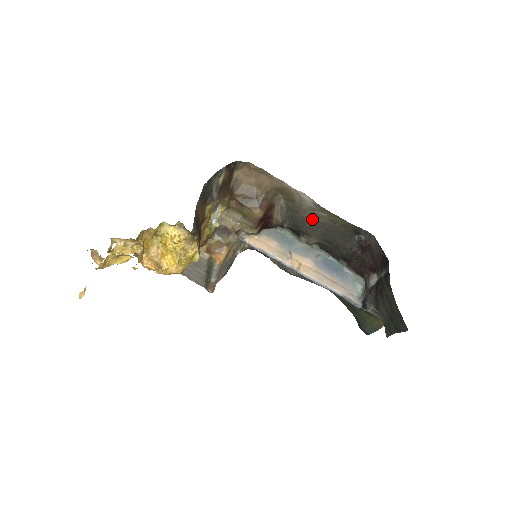
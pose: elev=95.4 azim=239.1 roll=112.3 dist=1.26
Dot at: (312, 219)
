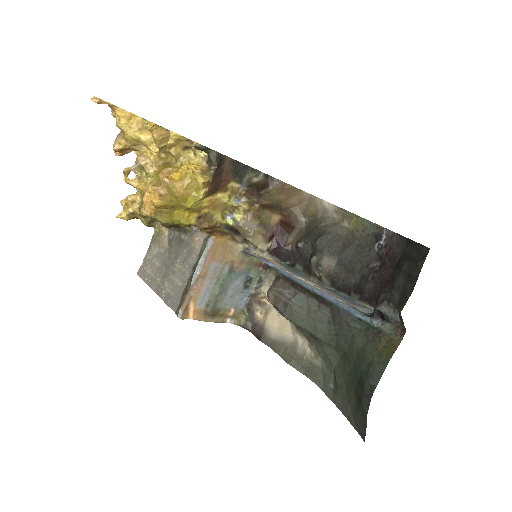
Dot at: (330, 230)
